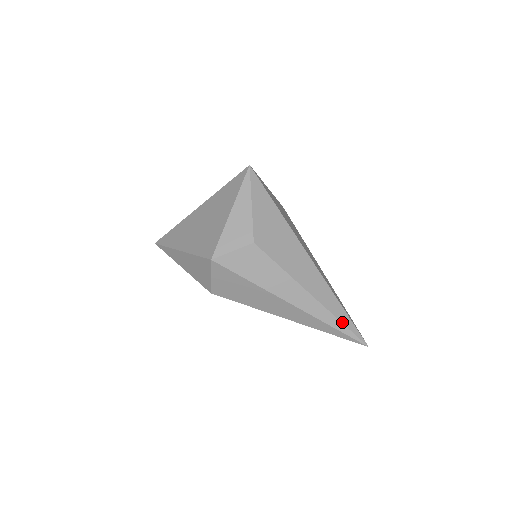
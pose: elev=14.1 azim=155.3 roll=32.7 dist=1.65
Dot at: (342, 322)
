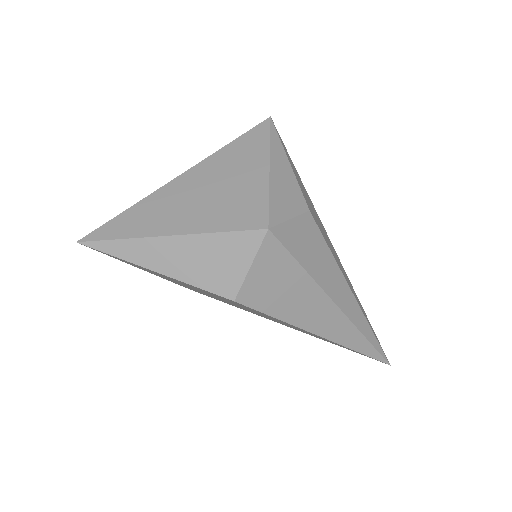
Dot at: (373, 333)
